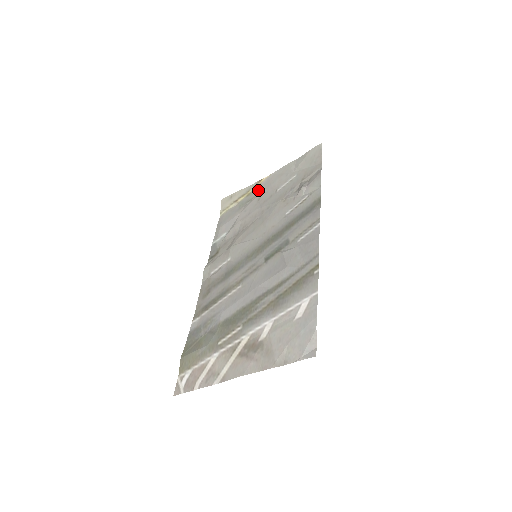
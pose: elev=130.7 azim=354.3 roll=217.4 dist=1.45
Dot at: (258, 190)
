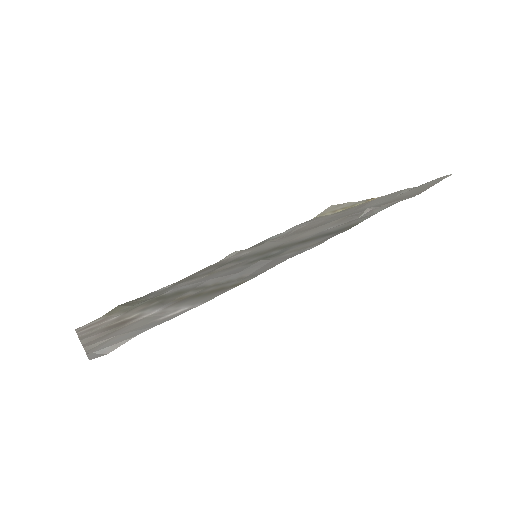
Dot at: (357, 206)
